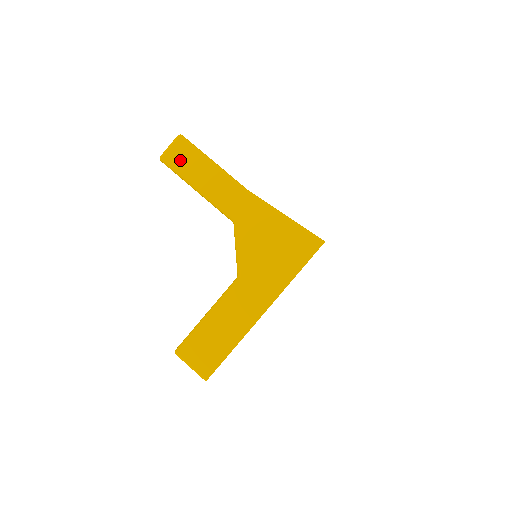
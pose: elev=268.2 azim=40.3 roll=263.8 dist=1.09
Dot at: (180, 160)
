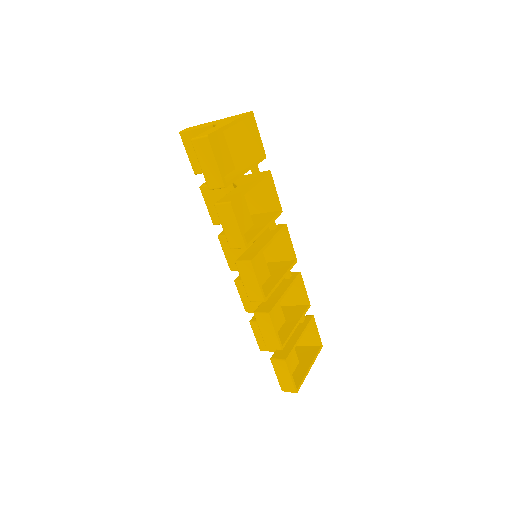
Dot at: occluded
